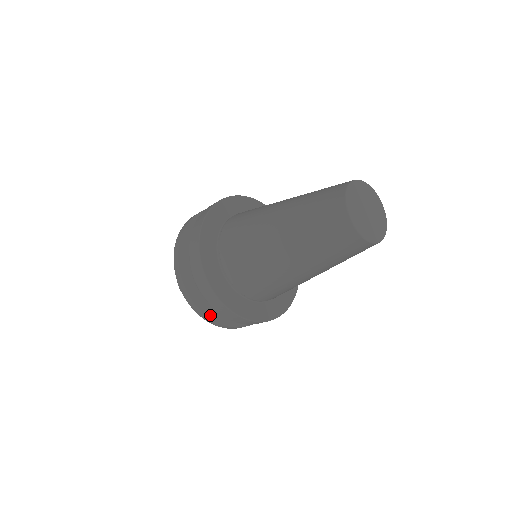
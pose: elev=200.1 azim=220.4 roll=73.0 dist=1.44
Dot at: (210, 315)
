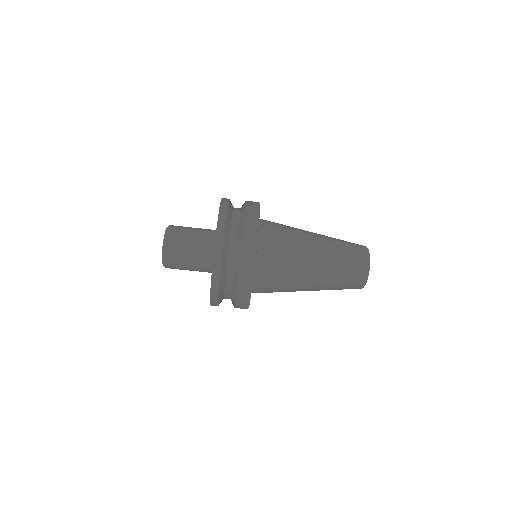
Dot at: (229, 206)
